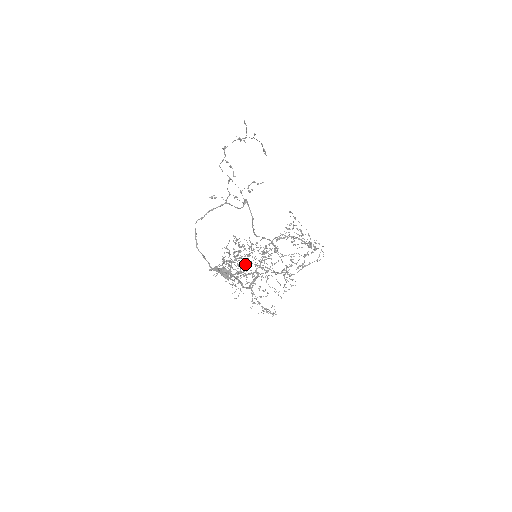
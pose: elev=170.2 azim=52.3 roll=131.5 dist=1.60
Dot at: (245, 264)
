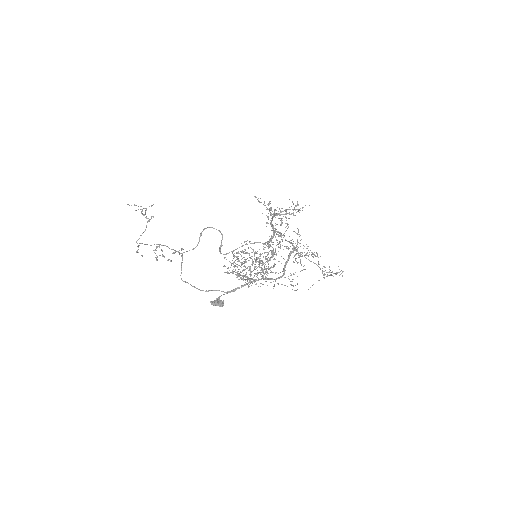
Dot at: (246, 273)
